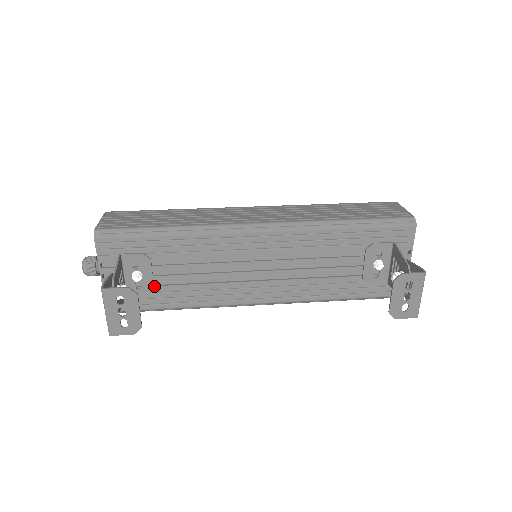
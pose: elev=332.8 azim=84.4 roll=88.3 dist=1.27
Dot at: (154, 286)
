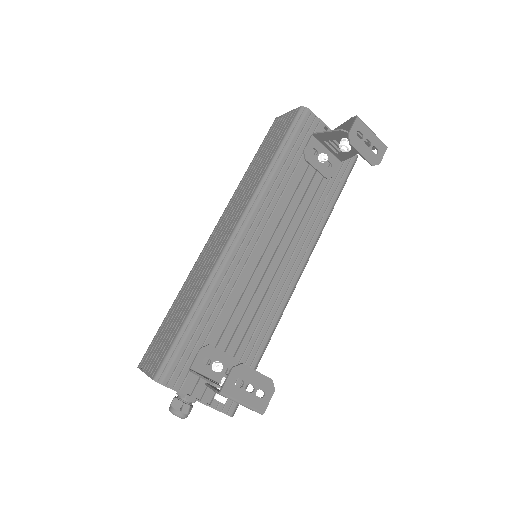
Dot at: (234, 358)
